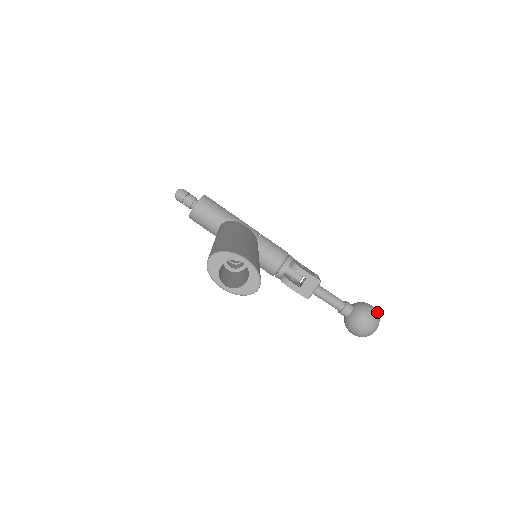
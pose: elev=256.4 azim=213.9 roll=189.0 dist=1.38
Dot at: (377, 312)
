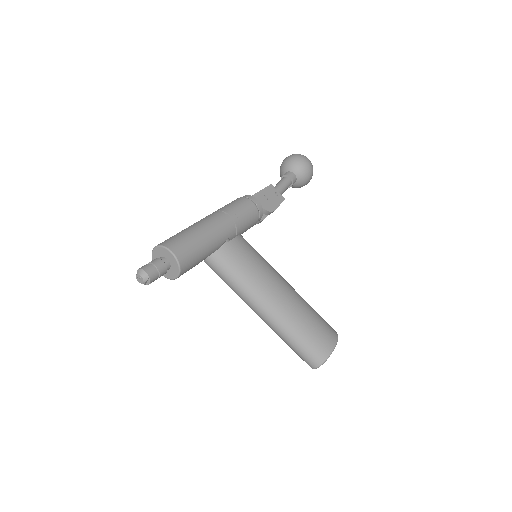
Dot at: (311, 163)
